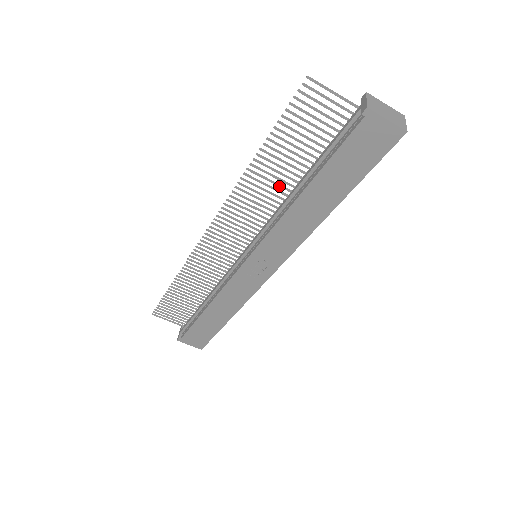
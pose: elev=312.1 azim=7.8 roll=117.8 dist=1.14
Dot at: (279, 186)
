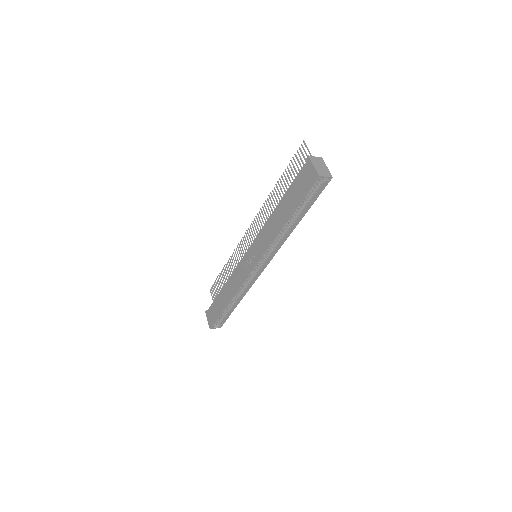
Dot at: occluded
